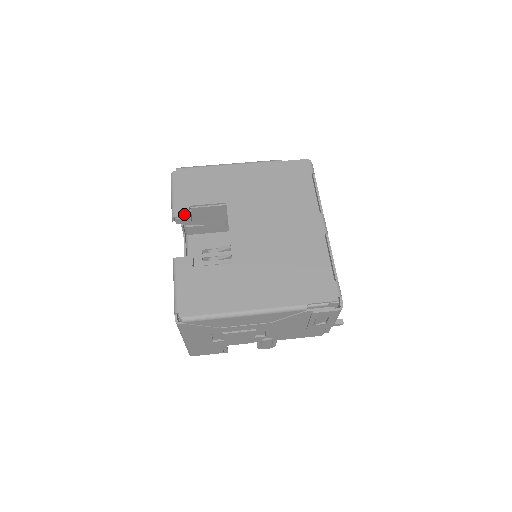
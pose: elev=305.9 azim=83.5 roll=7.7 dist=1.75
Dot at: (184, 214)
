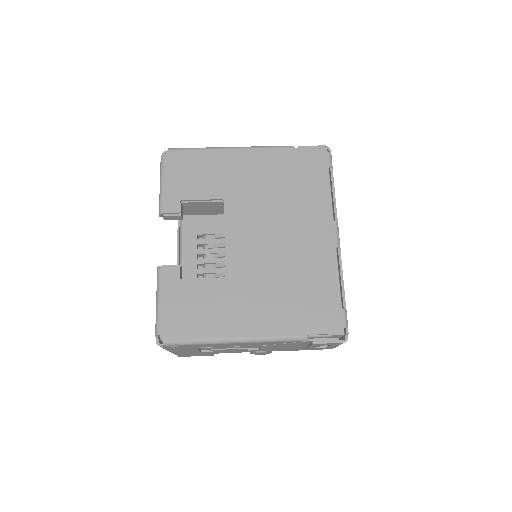
Dot at: (173, 211)
